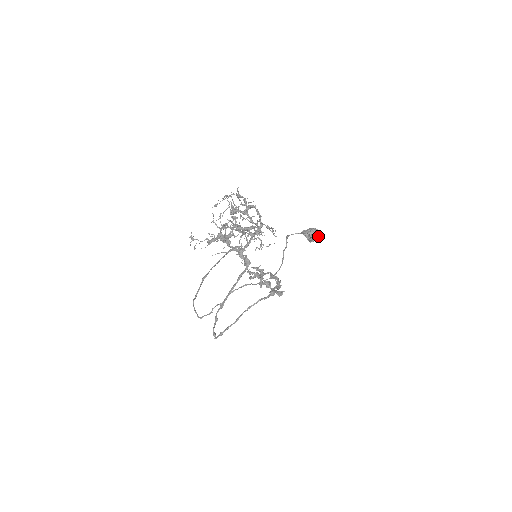
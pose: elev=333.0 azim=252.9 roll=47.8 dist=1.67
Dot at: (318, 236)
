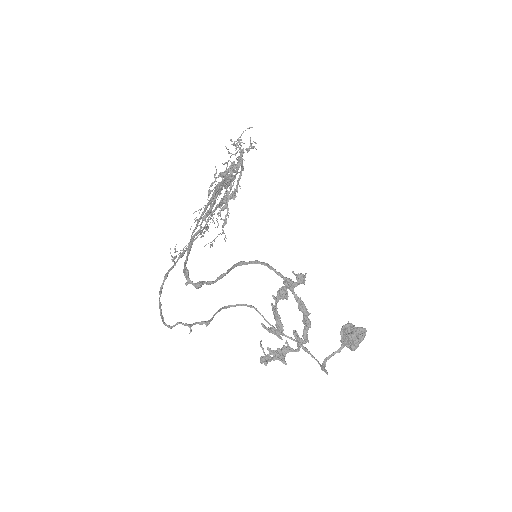
Dot at: (360, 328)
